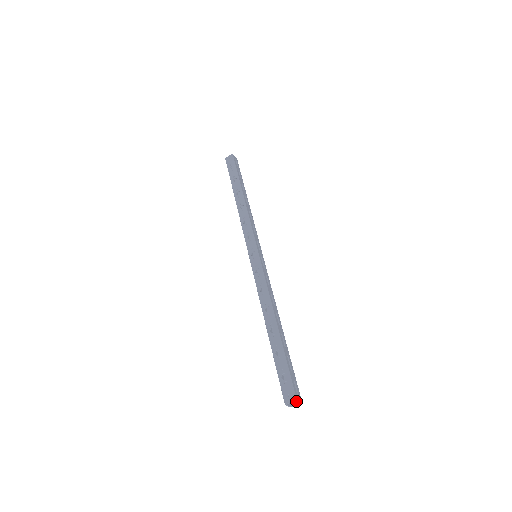
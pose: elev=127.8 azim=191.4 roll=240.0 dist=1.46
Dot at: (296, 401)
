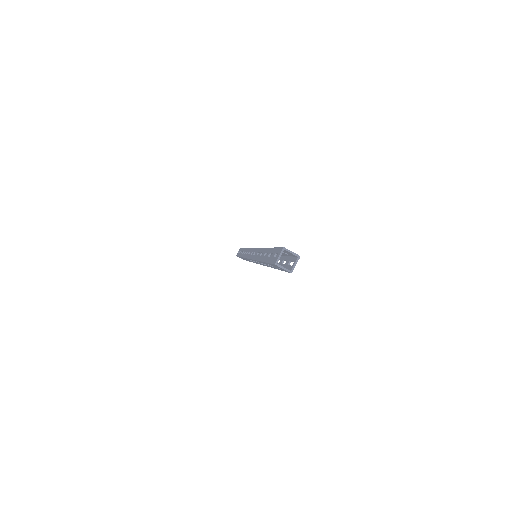
Dot at: occluded
